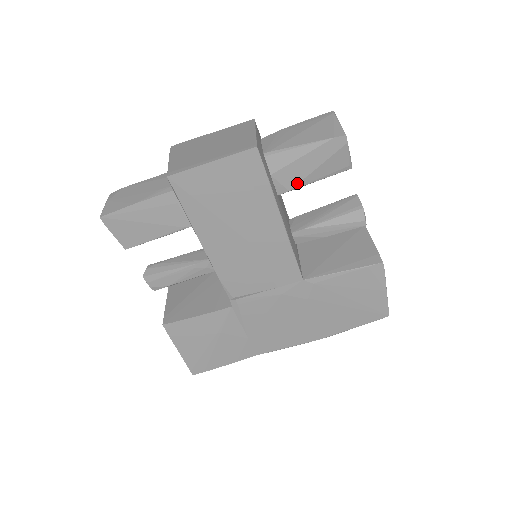
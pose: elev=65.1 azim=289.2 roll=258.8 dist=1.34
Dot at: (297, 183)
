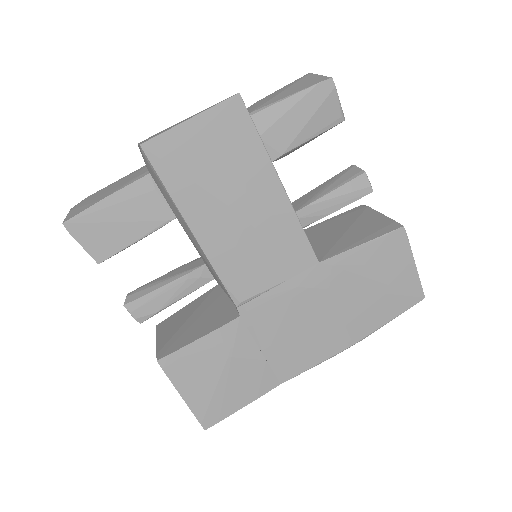
Dot at: (289, 144)
